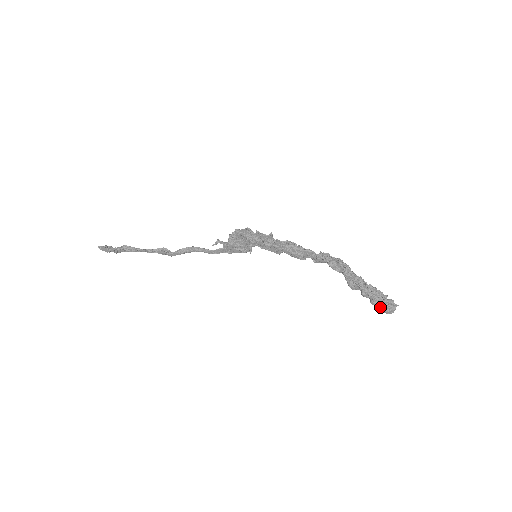
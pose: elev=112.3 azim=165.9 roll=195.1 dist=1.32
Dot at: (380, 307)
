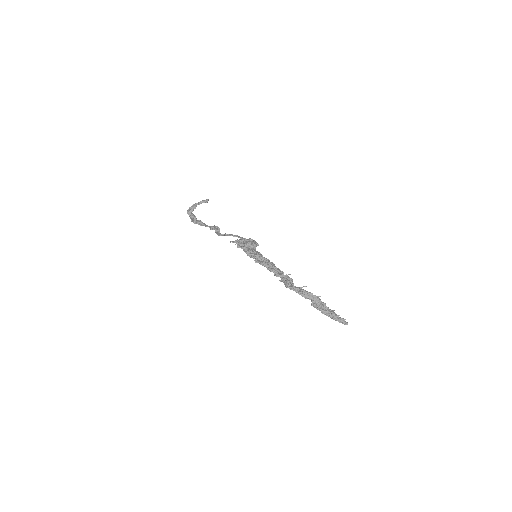
Dot at: occluded
